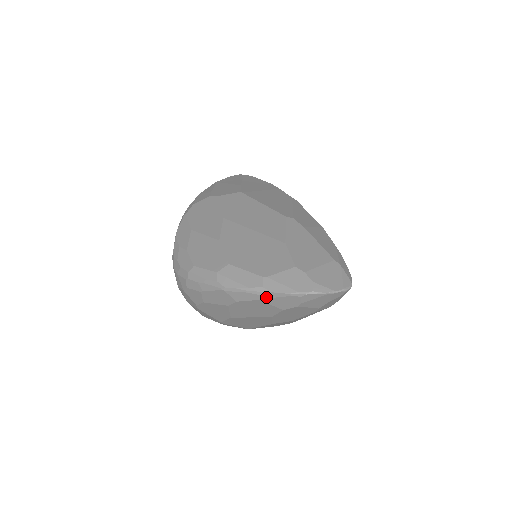
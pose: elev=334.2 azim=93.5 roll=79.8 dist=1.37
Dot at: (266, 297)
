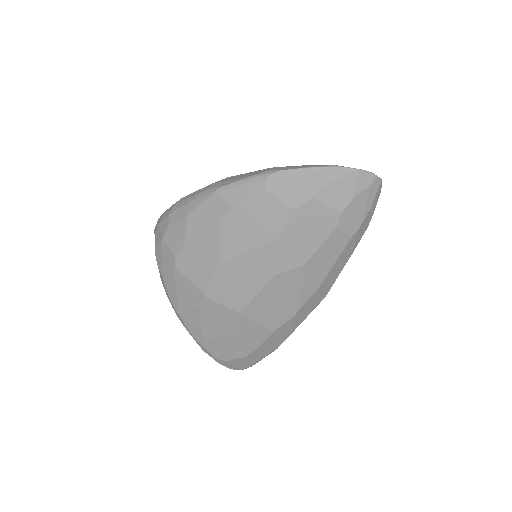
Dot at: (273, 181)
